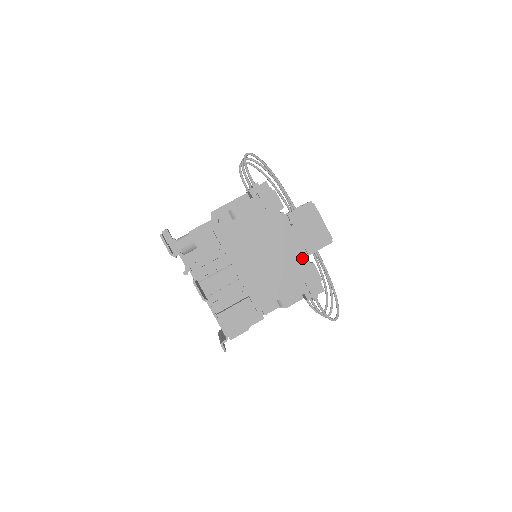
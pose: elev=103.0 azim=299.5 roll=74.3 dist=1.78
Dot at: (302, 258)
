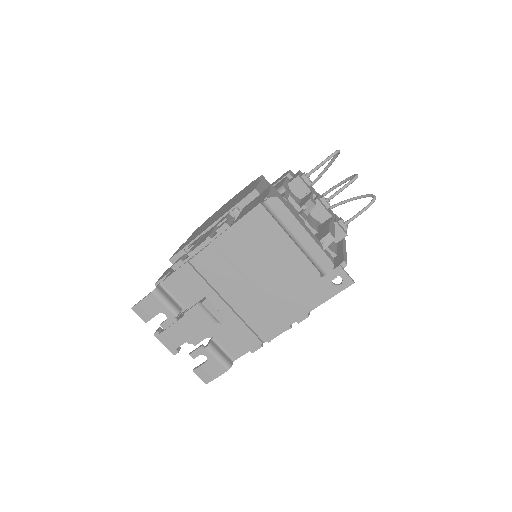
Dot at: (245, 188)
